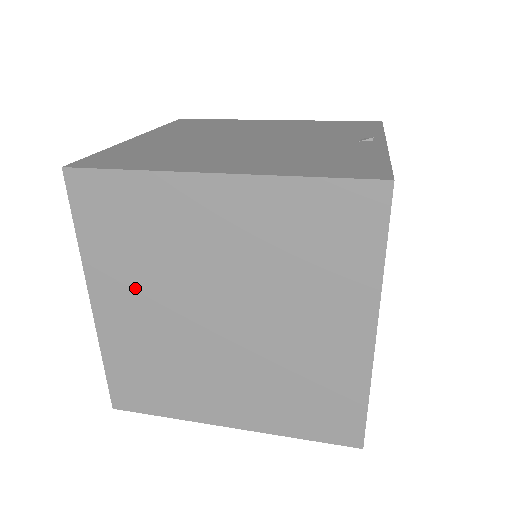
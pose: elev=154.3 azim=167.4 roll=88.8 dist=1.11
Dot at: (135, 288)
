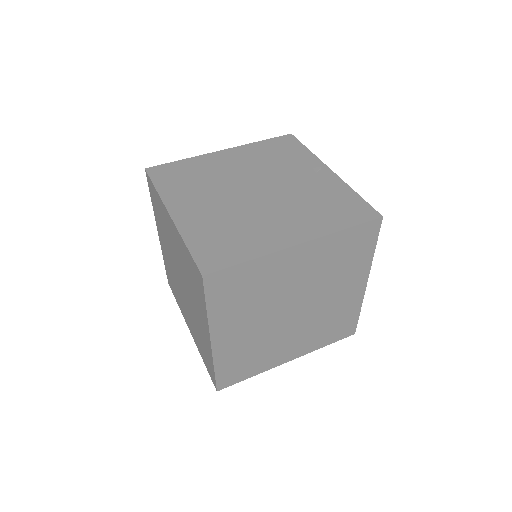
Dot at: (243, 320)
